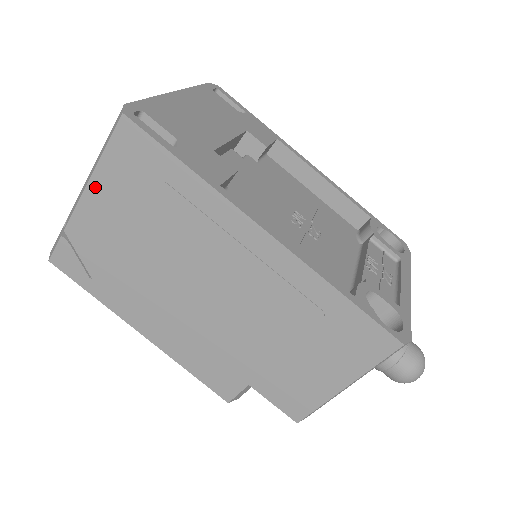
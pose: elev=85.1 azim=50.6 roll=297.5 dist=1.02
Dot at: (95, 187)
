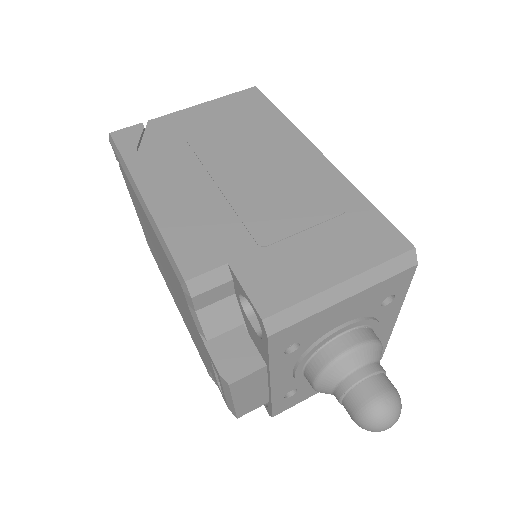
Dot at: (202, 107)
